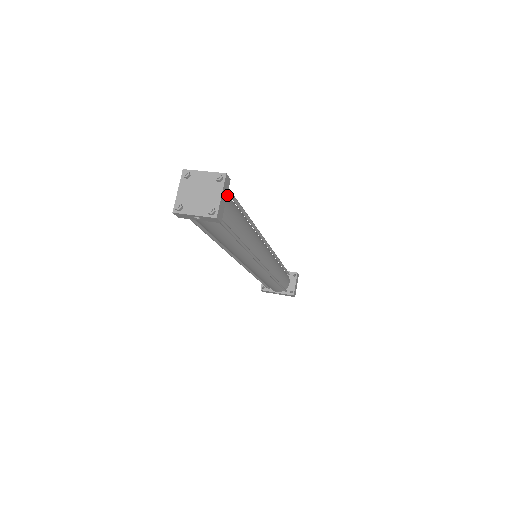
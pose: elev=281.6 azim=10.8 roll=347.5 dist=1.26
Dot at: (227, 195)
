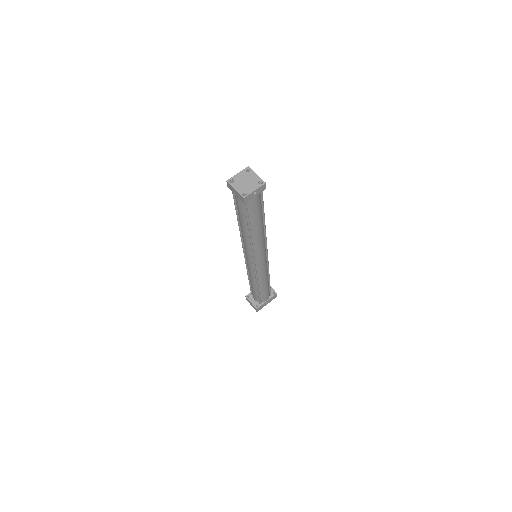
Dot at: occluded
